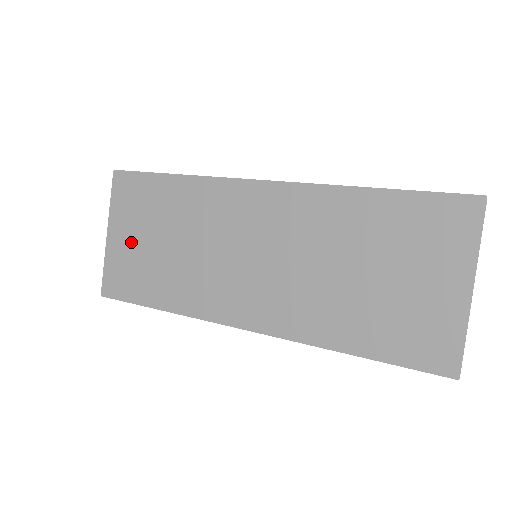
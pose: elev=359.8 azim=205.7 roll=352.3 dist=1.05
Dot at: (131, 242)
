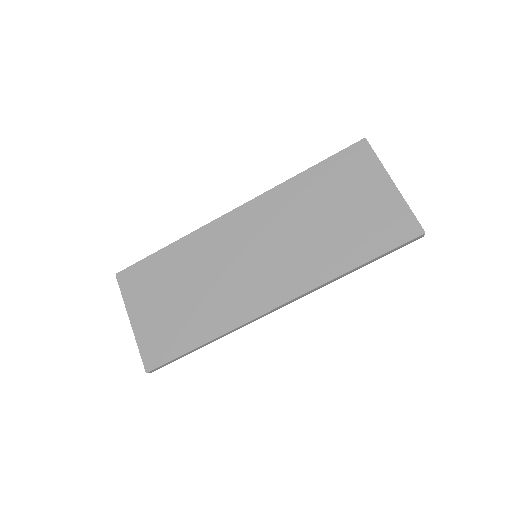
Dot at: (154, 313)
